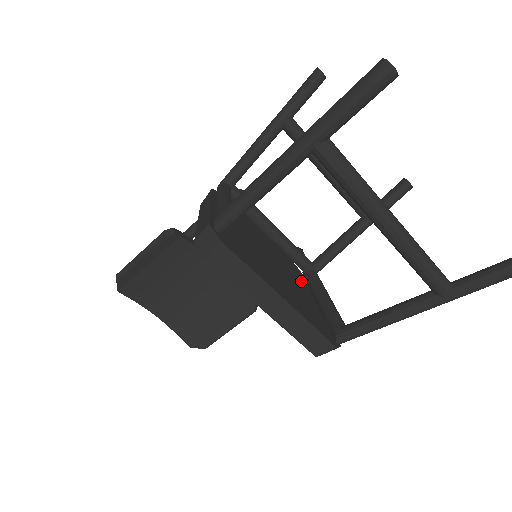
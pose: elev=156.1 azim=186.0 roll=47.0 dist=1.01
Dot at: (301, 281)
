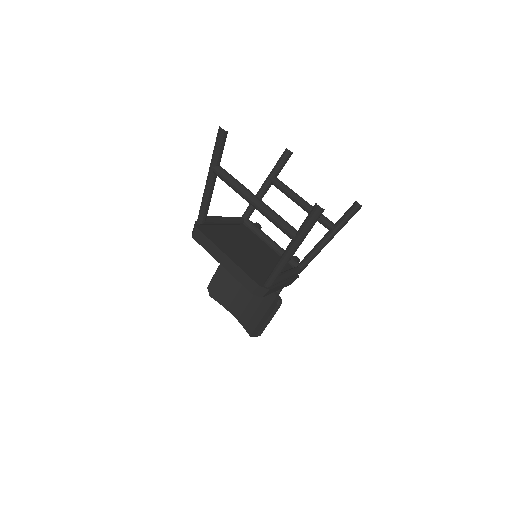
Dot at: (283, 270)
